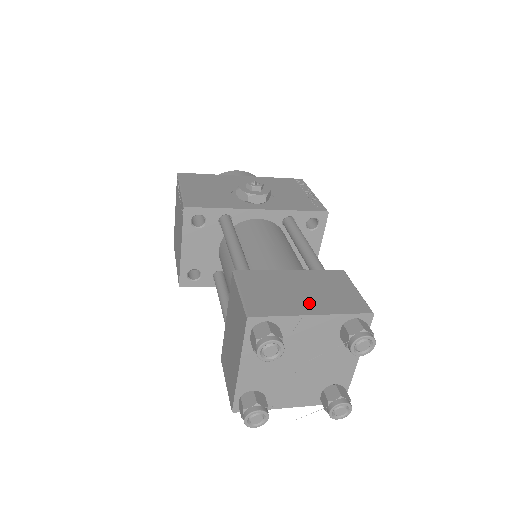
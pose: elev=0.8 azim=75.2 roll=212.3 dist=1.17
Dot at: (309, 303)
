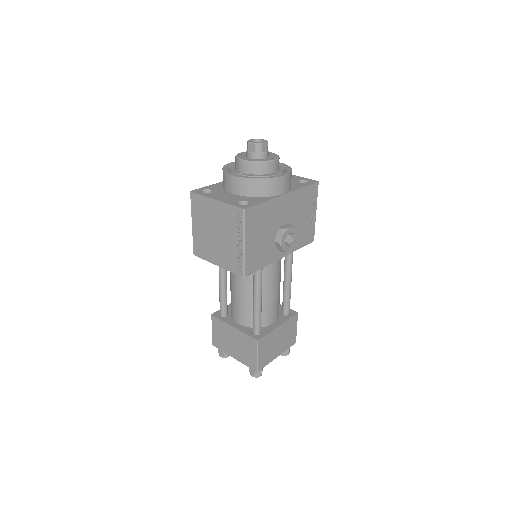
Dot at: (279, 350)
